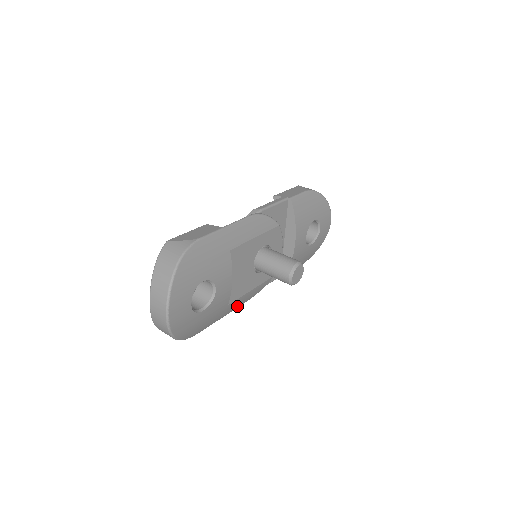
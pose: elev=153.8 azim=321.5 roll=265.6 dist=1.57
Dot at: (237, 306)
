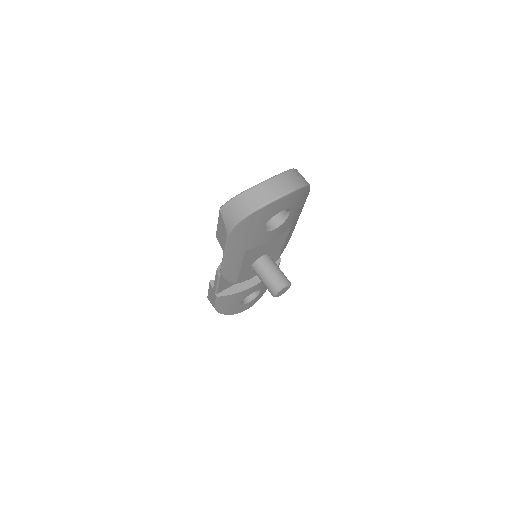
Dot at: (227, 263)
